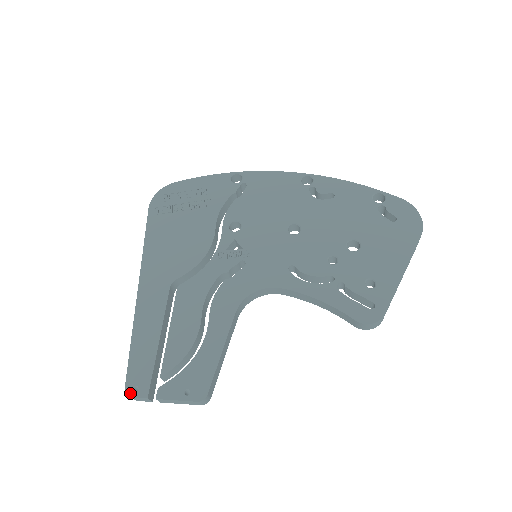
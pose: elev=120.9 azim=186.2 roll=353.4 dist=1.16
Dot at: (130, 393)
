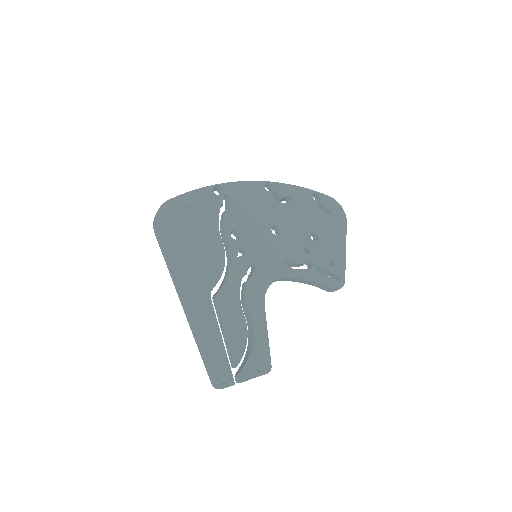
Dot at: (222, 386)
